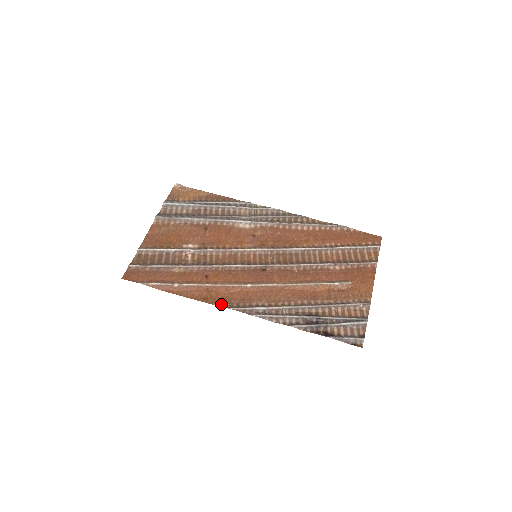
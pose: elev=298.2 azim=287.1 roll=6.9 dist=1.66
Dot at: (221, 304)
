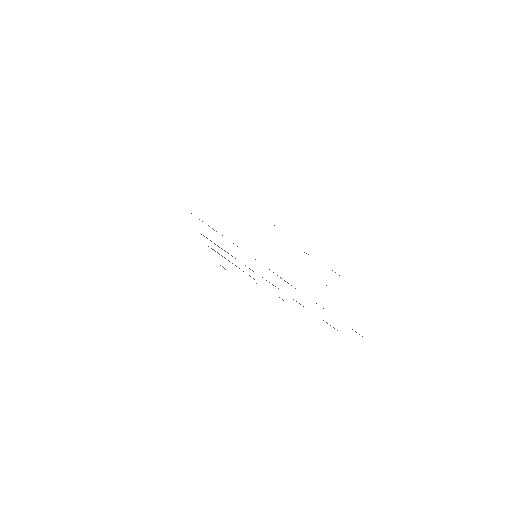
Dot at: occluded
